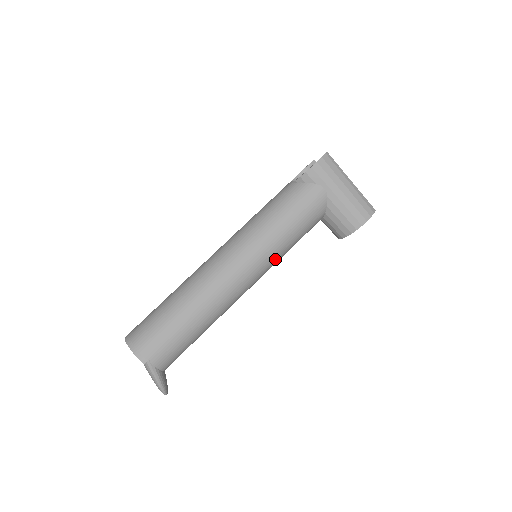
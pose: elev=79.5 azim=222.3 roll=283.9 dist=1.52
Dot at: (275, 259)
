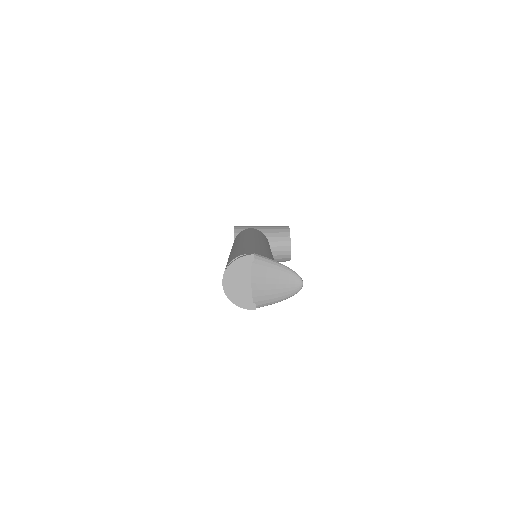
Dot at: occluded
